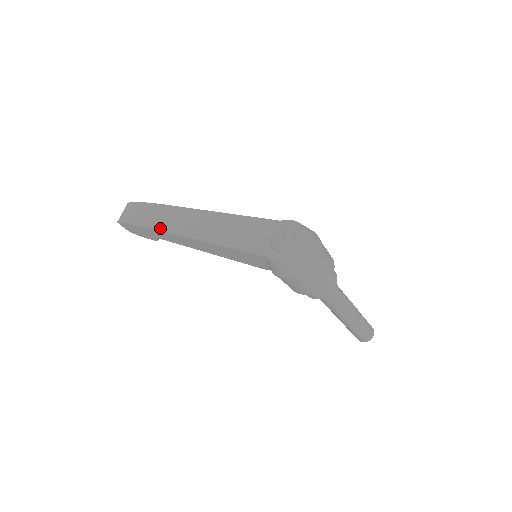
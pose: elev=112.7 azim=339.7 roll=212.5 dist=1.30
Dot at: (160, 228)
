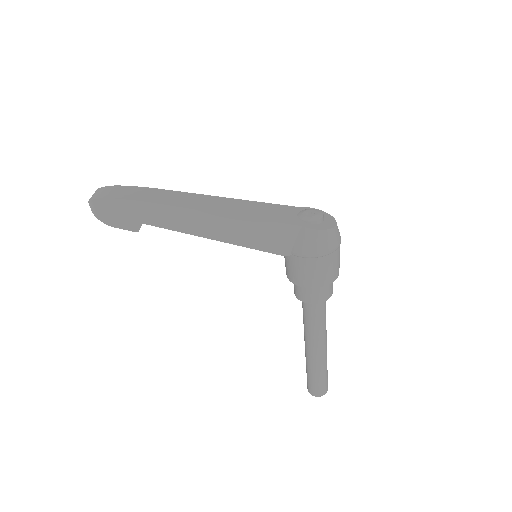
Dot at: (163, 203)
